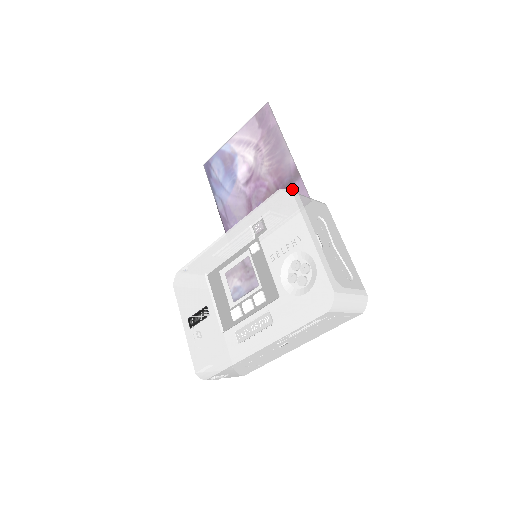
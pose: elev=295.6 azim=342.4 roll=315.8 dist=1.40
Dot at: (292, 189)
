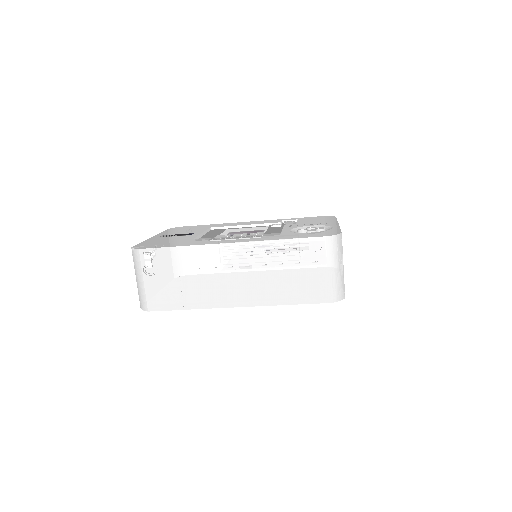
Dot at: occluded
